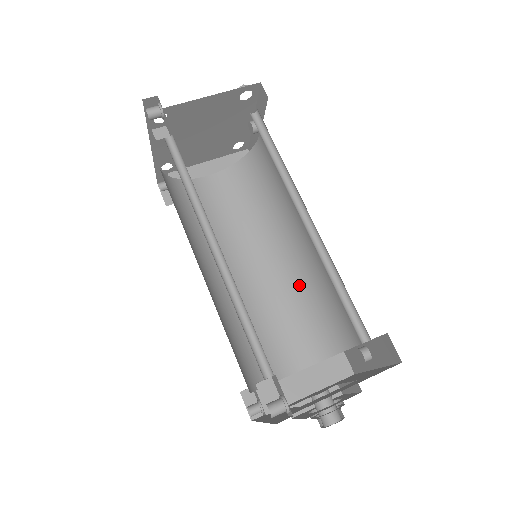
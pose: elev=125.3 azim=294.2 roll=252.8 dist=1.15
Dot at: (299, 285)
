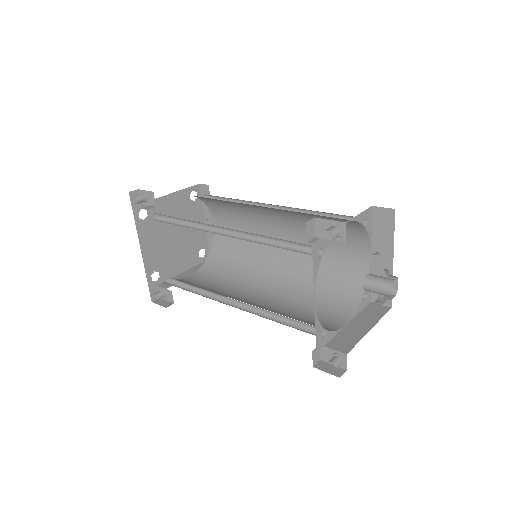
Dot at: (302, 281)
